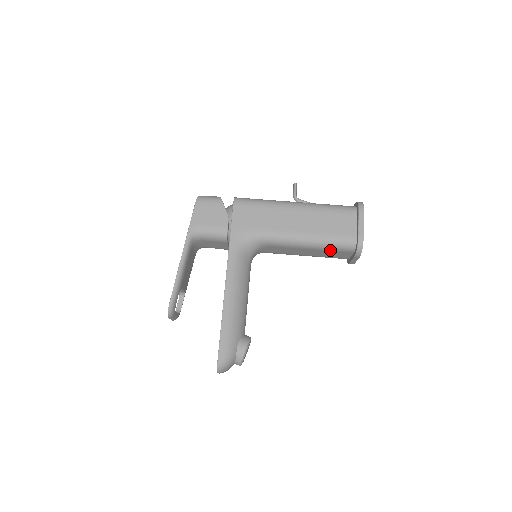
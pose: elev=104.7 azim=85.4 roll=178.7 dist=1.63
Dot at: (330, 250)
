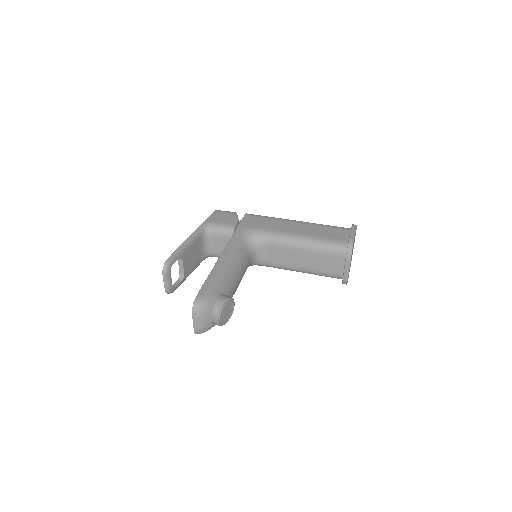
Dot at: (324, 253)
